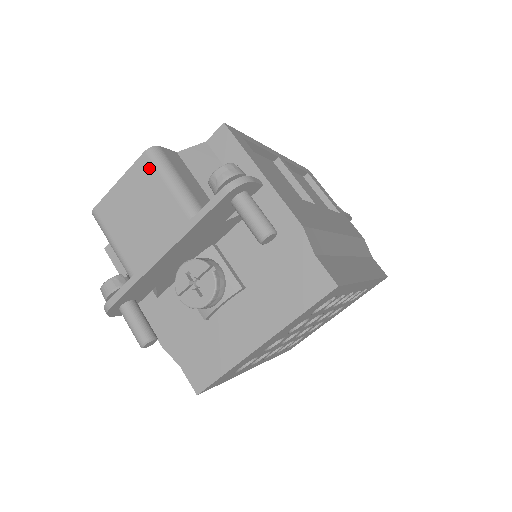
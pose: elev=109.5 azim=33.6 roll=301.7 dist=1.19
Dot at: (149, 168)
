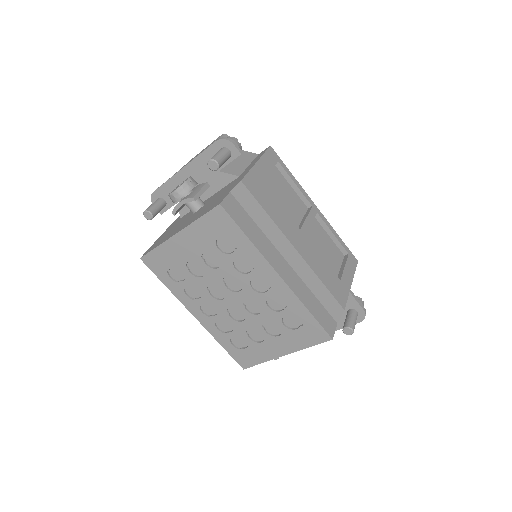
Dot at: occluded
